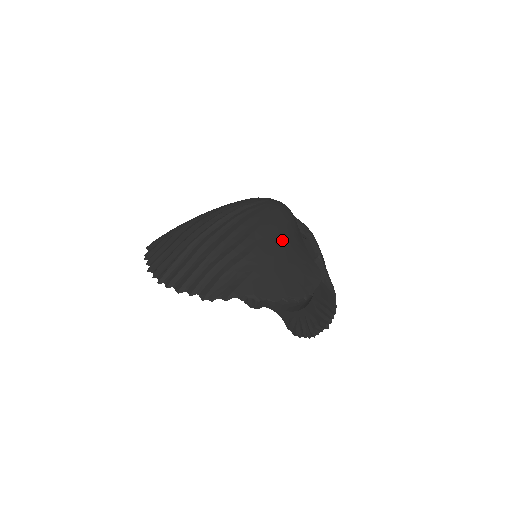
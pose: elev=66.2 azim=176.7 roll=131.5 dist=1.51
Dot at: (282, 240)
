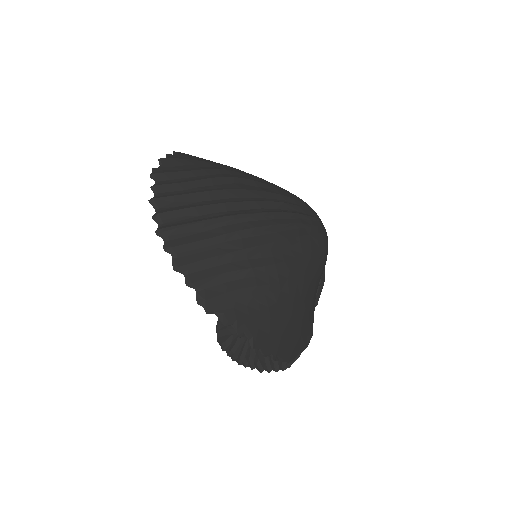
Dot at: (309, 285)
